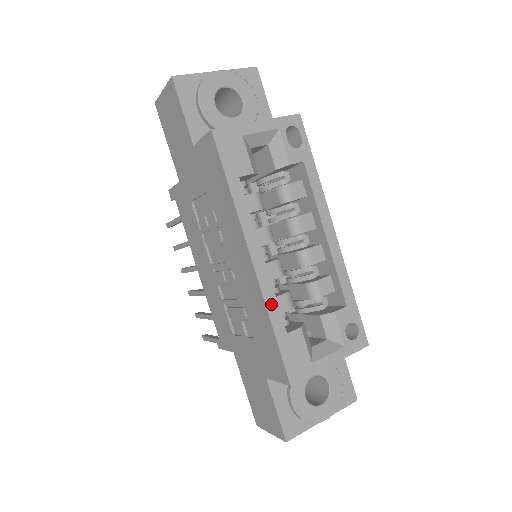
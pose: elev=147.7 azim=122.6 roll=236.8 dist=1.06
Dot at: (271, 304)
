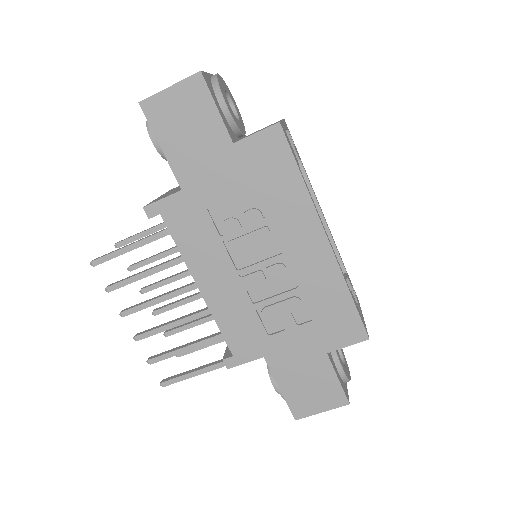
Dot at: (343, 274)
